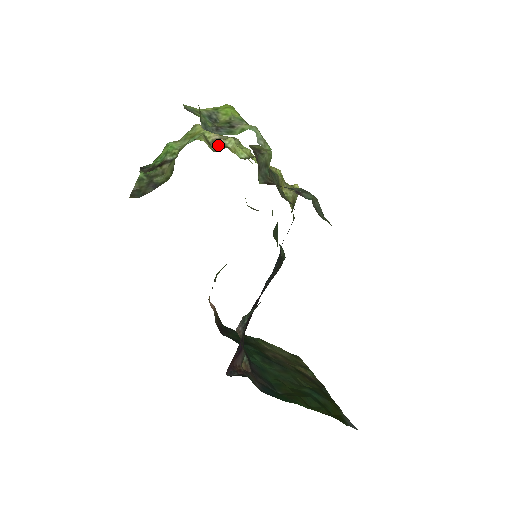
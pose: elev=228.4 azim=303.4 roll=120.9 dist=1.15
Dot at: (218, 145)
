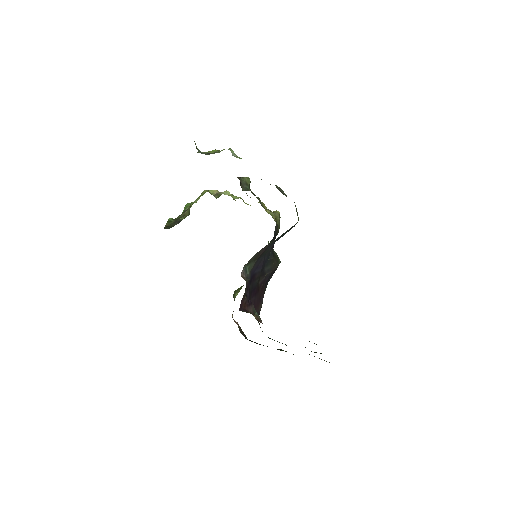
Dot at: (219, 195)
